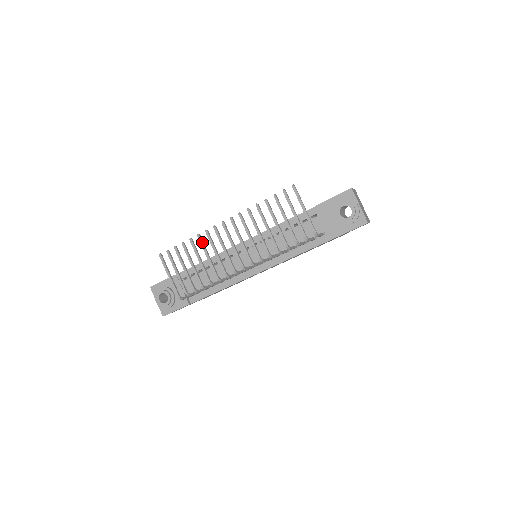
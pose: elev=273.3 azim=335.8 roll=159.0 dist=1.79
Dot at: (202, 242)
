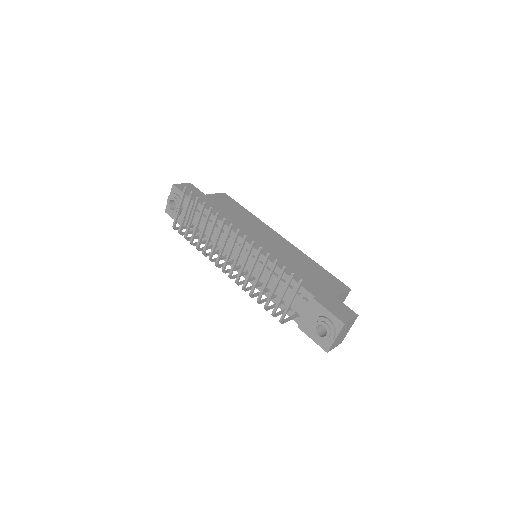
Dot at: (215, 221)
